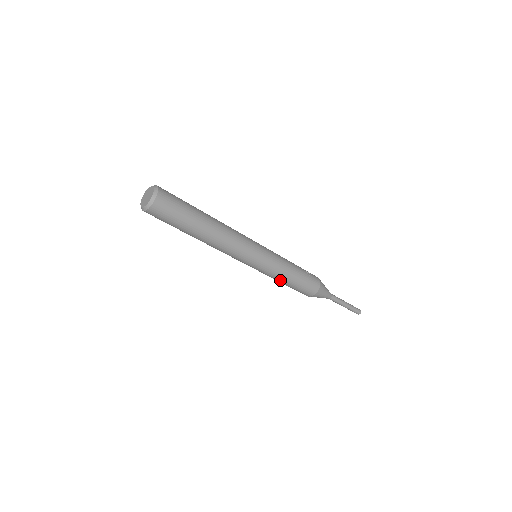
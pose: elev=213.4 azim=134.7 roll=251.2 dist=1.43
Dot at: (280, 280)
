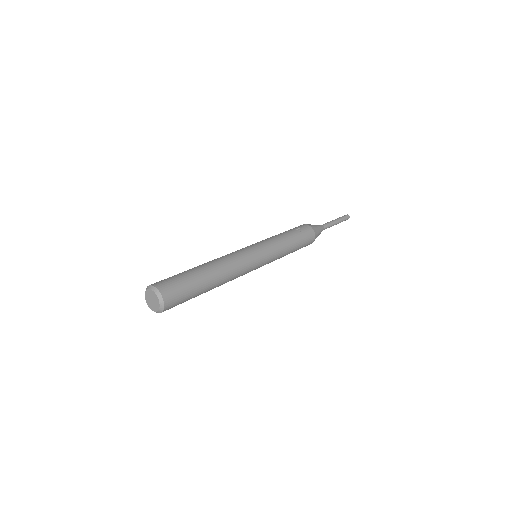
Dot at: occluded
